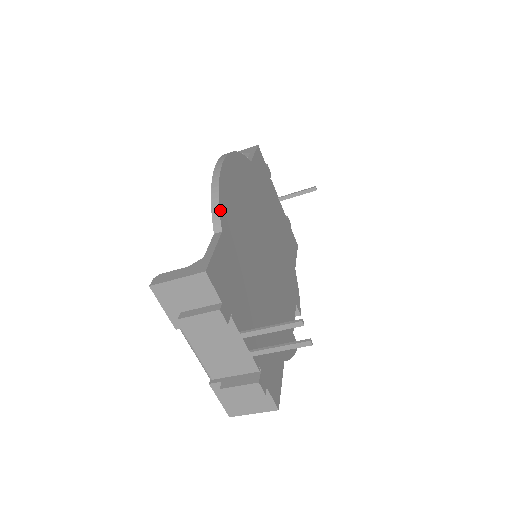
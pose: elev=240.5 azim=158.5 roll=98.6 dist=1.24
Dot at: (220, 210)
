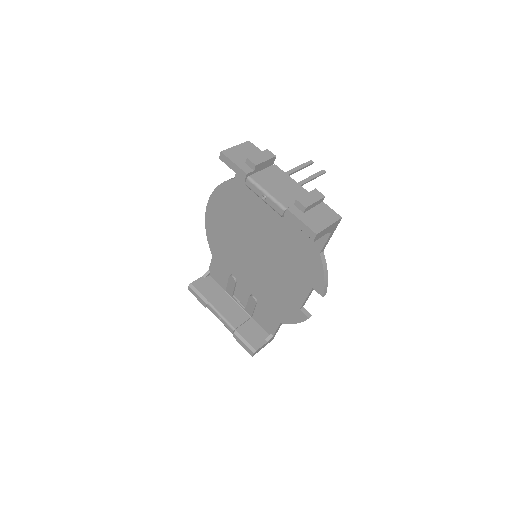
Dot at: occluded
